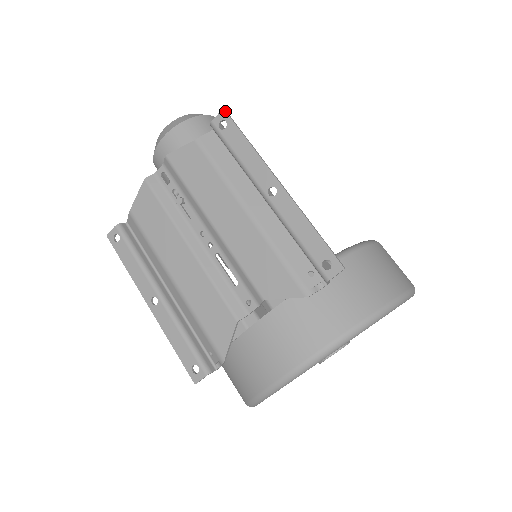
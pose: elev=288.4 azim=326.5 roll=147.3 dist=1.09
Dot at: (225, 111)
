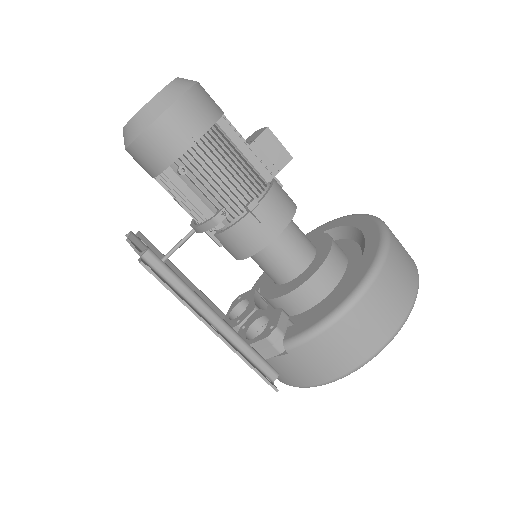
Dot at: occluded
